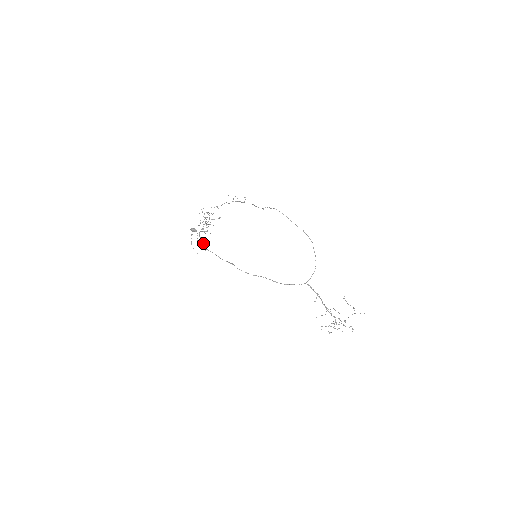
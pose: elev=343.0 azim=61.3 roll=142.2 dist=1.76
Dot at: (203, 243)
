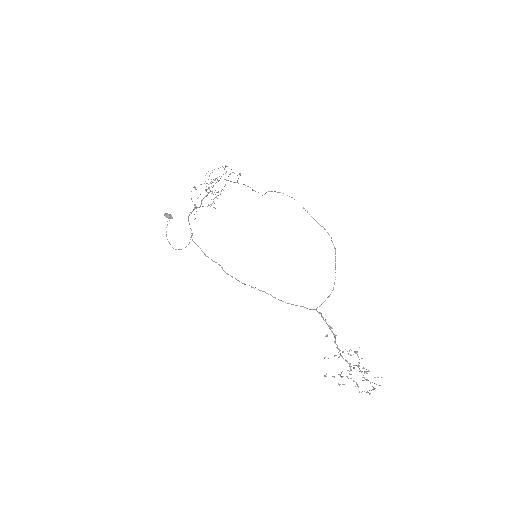
Dot at: occluded
